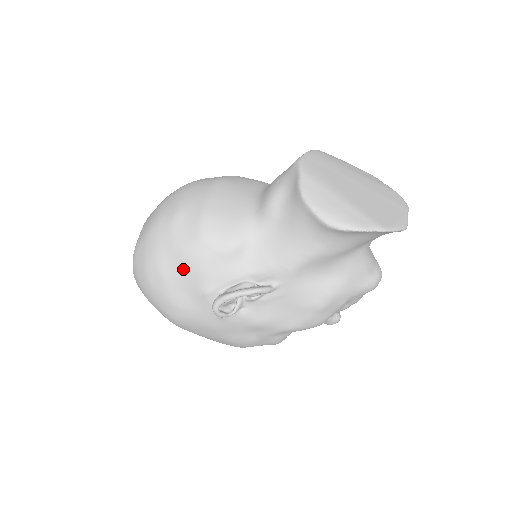
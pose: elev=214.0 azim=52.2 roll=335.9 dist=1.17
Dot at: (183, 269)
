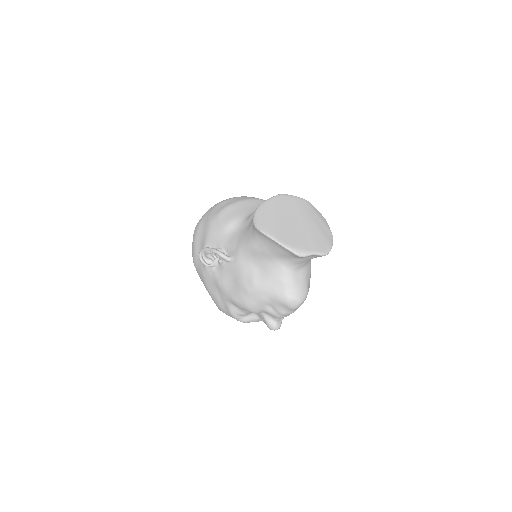
Dot at: (205, 228)
